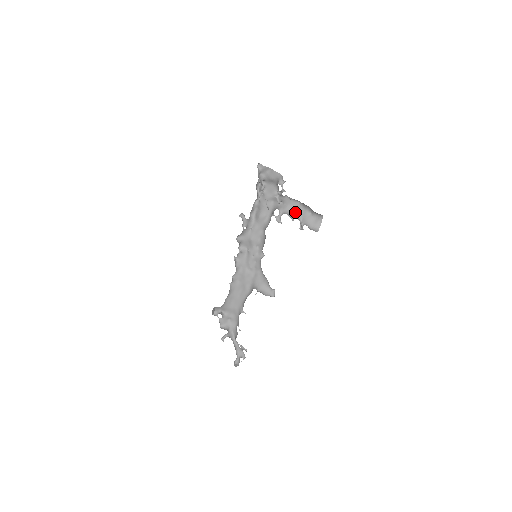
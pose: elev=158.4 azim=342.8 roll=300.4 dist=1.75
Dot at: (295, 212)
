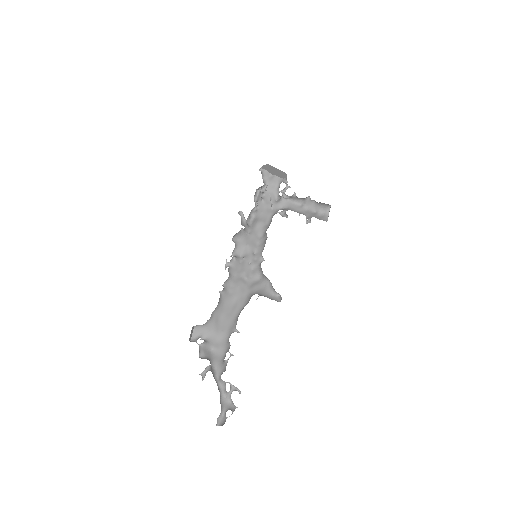
Dot at: (298, 212)
